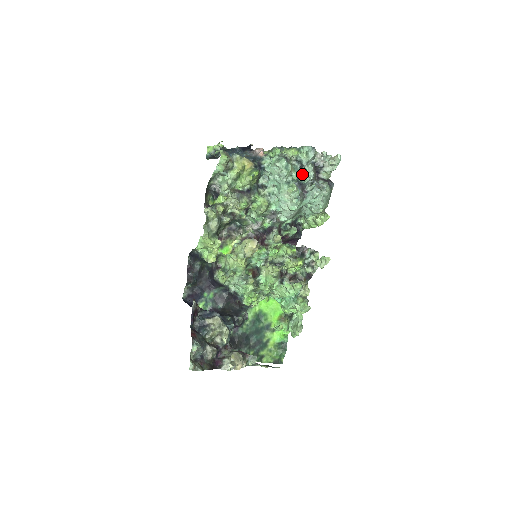
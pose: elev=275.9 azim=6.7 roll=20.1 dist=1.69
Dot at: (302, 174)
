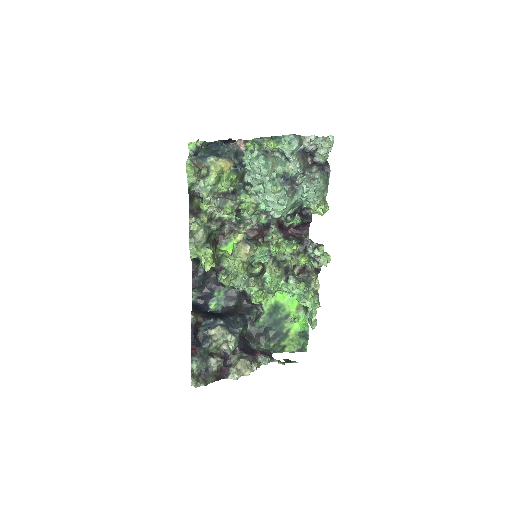
Dot at: (289, 166)
